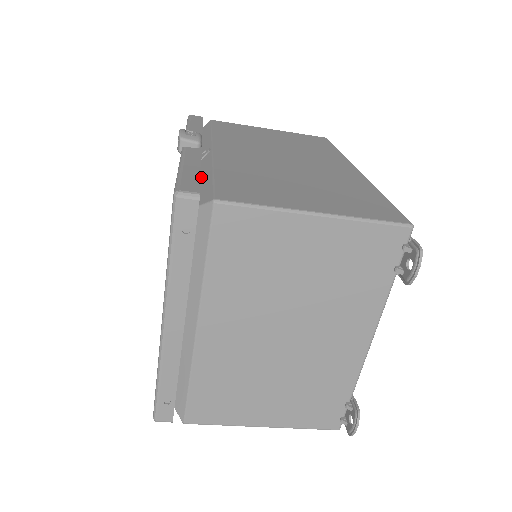
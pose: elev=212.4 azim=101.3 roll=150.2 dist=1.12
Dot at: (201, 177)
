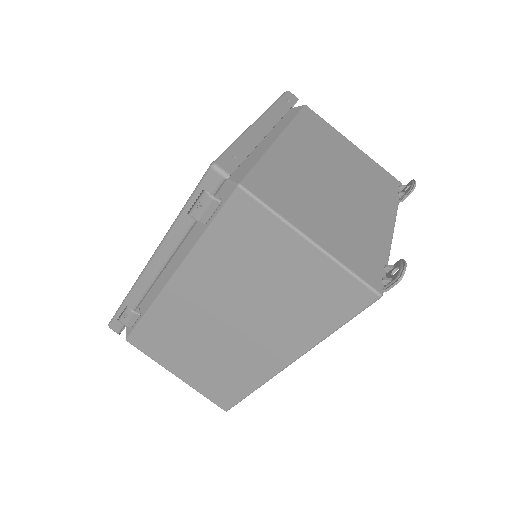
Dot at: occluded
